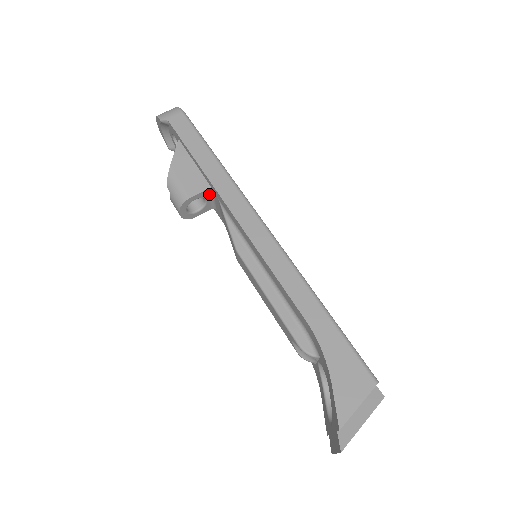
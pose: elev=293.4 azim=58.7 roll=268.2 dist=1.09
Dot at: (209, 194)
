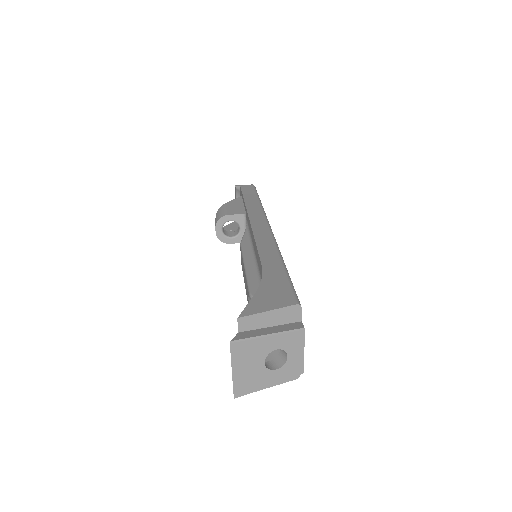
Dot at: (244, 222)
